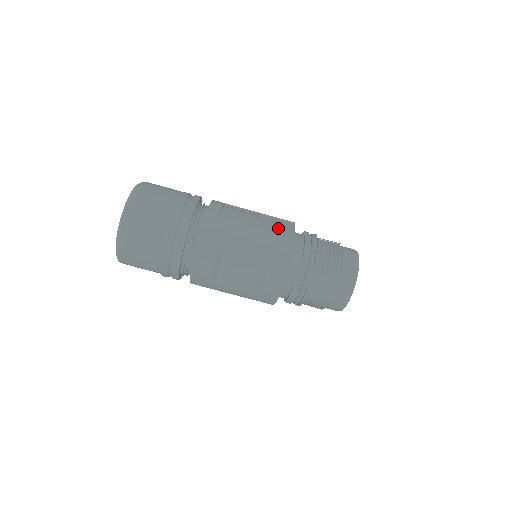
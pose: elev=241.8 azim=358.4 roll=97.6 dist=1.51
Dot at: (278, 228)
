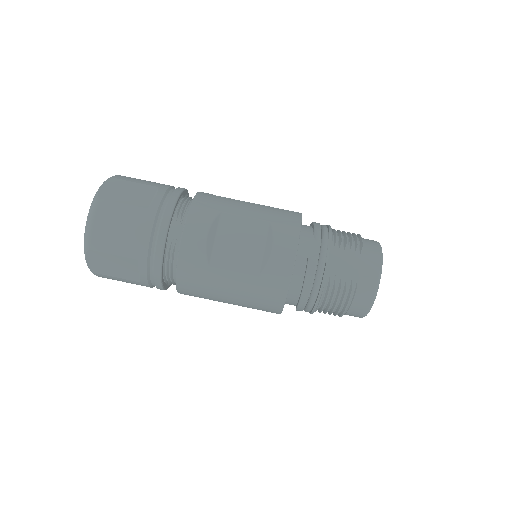
Dot at: occluded
